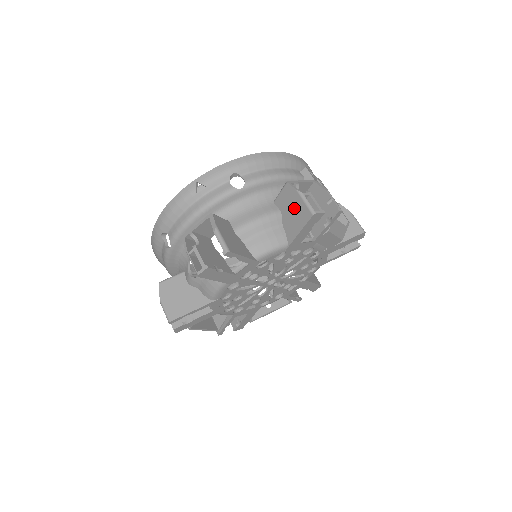
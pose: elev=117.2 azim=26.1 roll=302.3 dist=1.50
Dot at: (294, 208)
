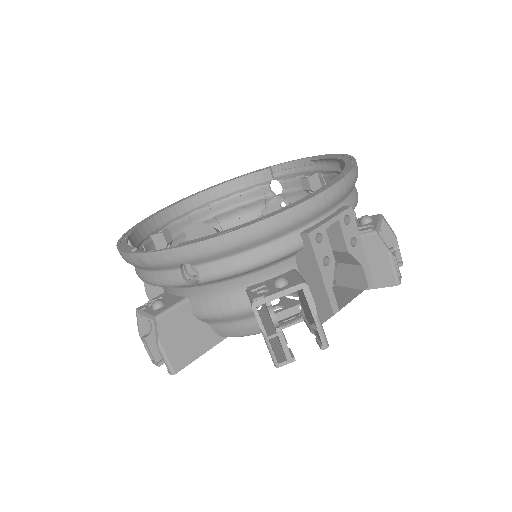
Dot at: occluded
